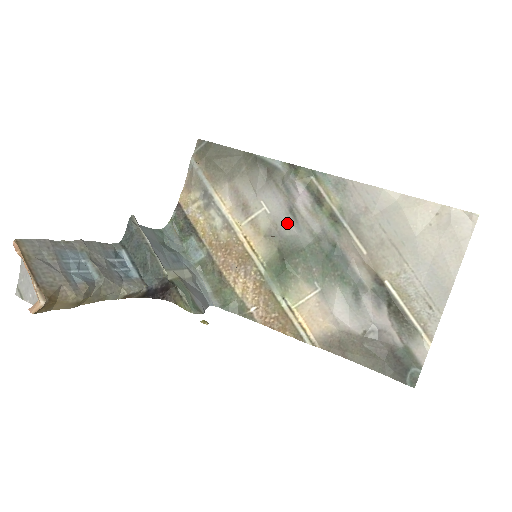
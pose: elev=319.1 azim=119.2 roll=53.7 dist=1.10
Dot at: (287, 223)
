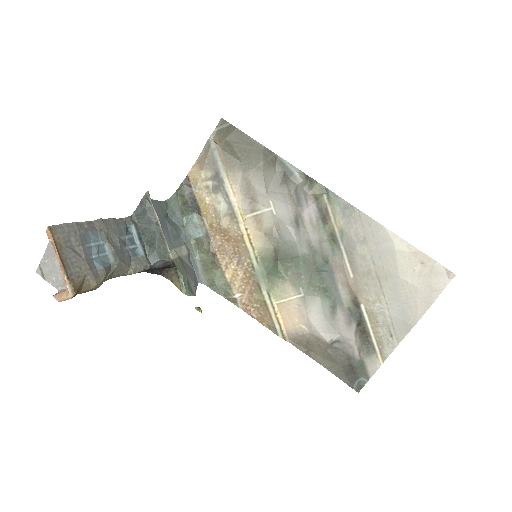
Dot at: (289, 229)
